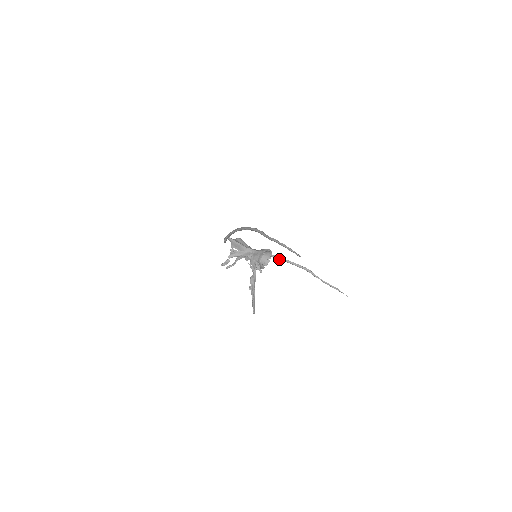
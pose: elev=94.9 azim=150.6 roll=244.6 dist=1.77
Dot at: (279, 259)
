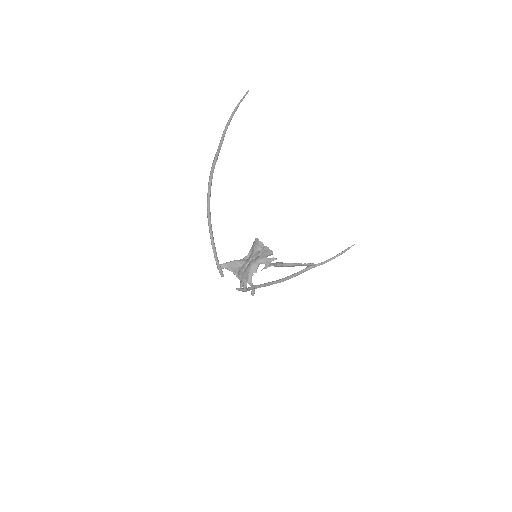
Dot at: (282, 281)
